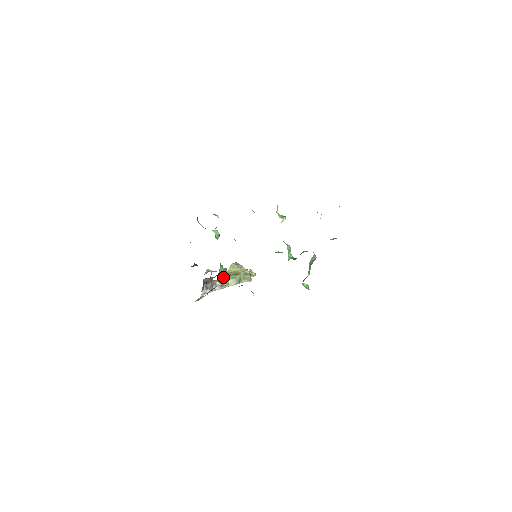
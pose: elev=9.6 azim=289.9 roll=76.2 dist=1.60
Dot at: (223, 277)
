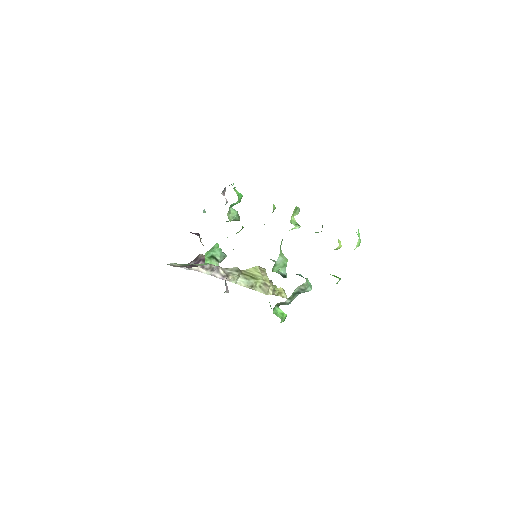
Dot at: (214, 260)
